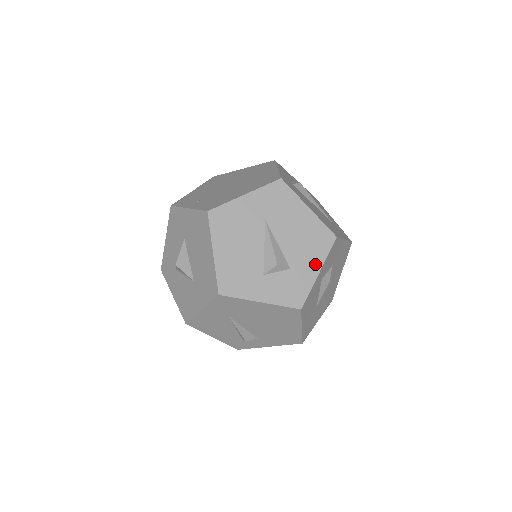
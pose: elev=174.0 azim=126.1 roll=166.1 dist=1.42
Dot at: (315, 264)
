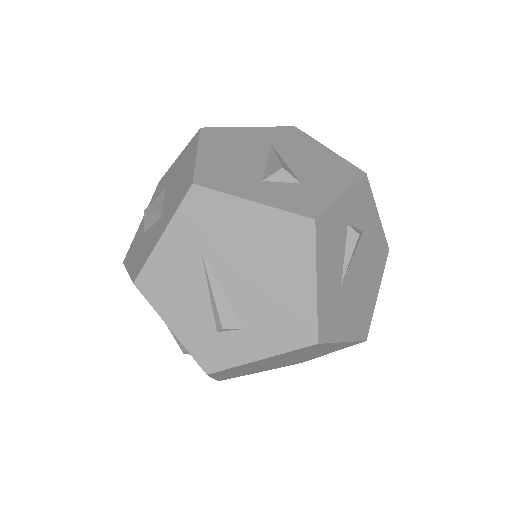
Dot at: (337, 187)
